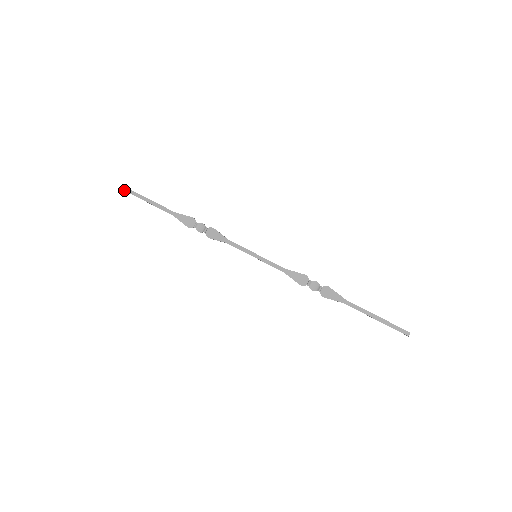
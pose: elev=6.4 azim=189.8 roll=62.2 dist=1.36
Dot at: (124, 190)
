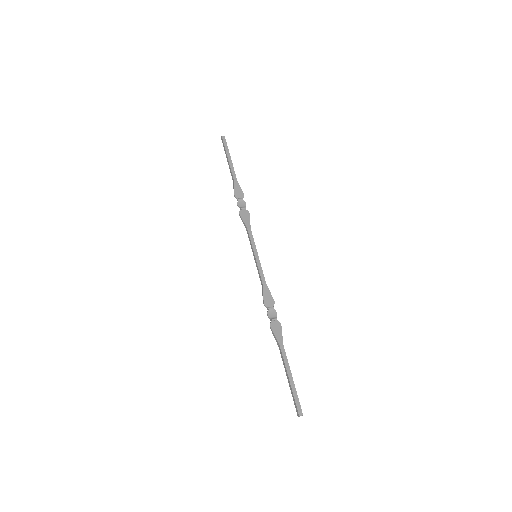
Dot at: (222, 137)
